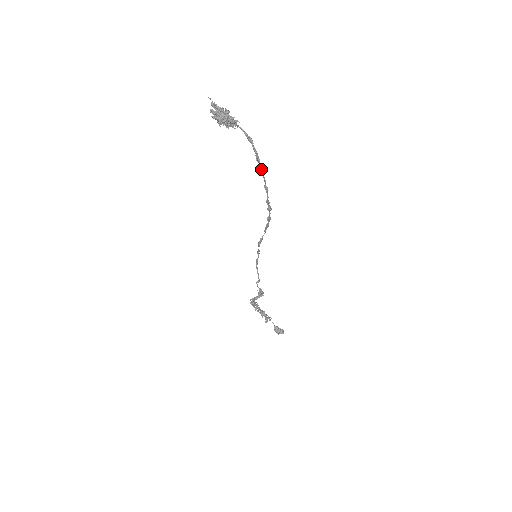
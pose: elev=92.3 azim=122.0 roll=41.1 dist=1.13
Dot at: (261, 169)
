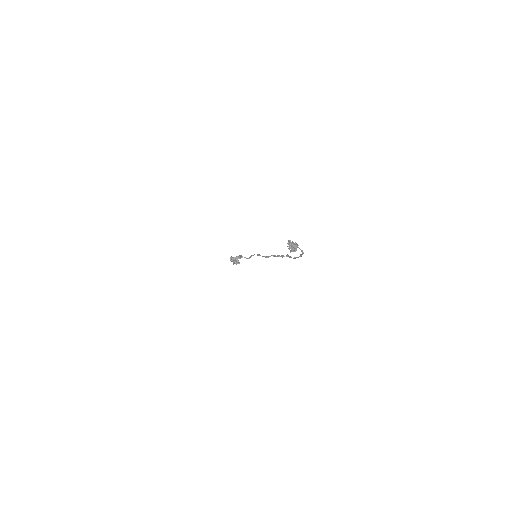
Dot at: occluded
